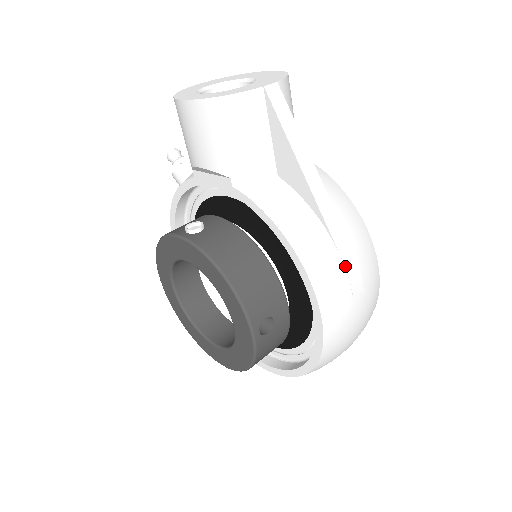
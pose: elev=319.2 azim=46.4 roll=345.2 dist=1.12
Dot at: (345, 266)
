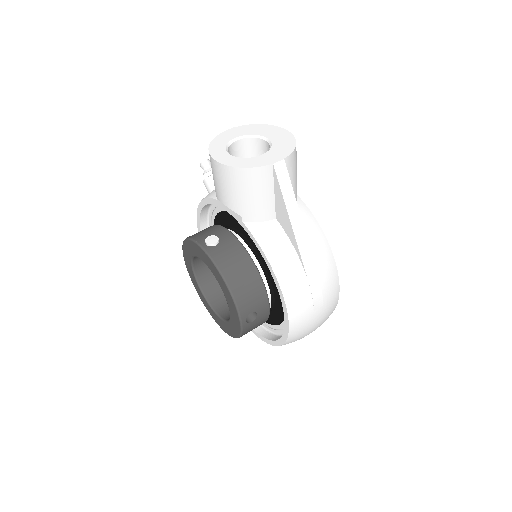
Dot at: (311, 290)
